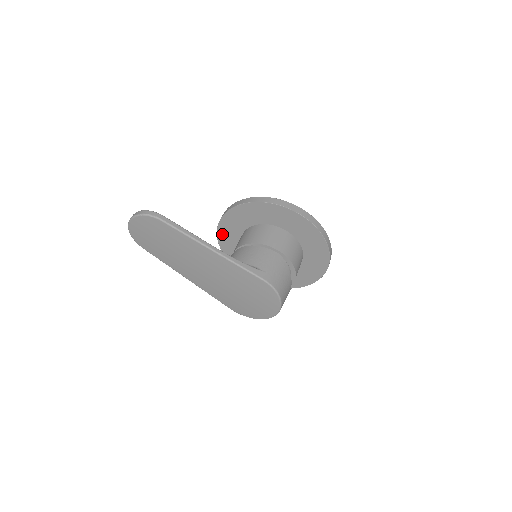
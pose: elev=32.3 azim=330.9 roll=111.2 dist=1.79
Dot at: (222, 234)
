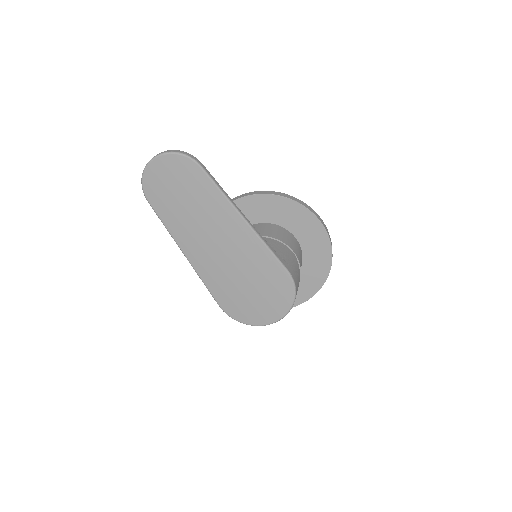
Dot at: occluded
